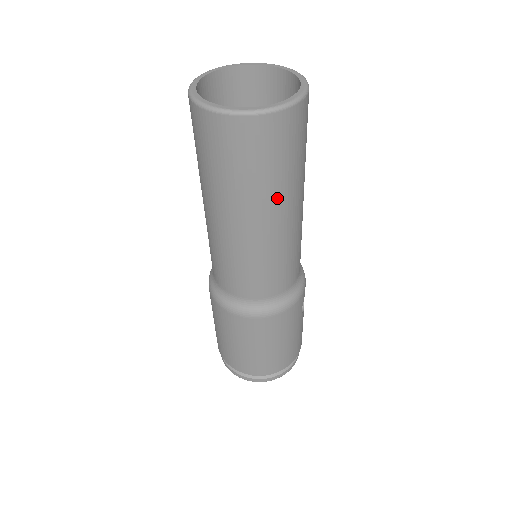
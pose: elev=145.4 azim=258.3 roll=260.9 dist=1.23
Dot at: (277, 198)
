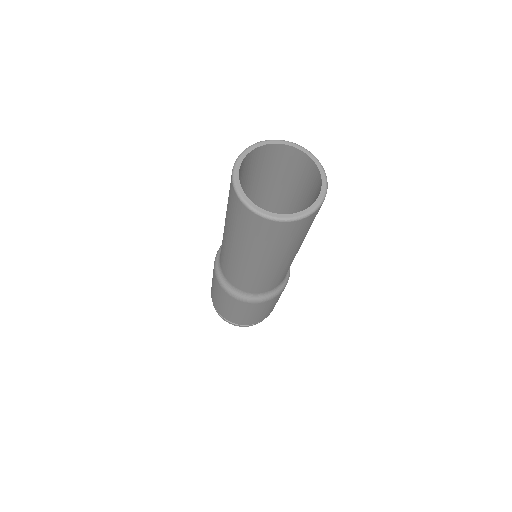
Dot at: occluded
